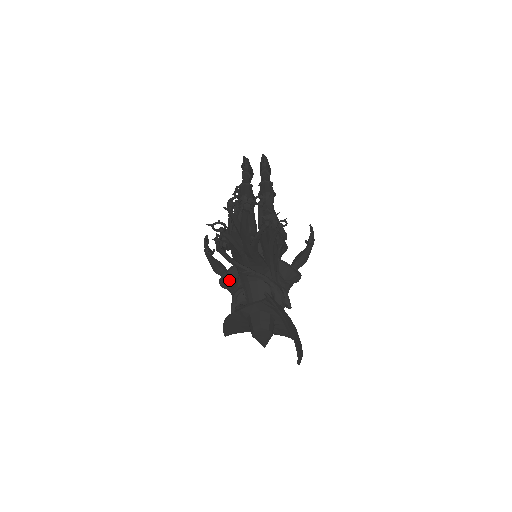
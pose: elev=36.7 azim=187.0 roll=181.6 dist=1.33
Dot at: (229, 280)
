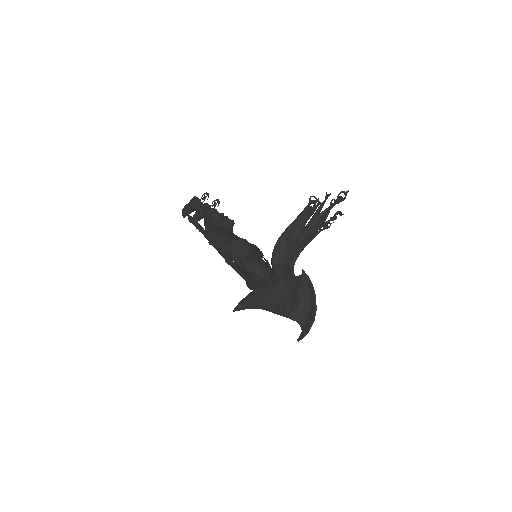
Dot at: (256, 260)
